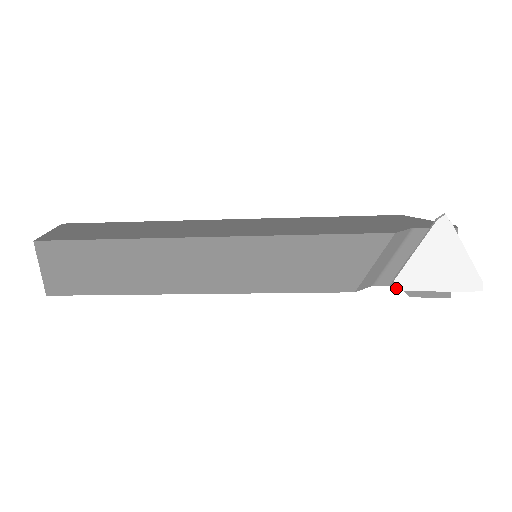
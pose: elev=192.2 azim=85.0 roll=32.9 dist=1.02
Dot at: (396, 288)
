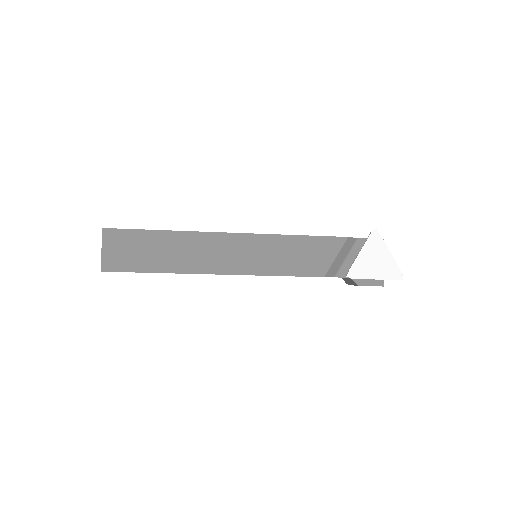
Dot at: (350, 277)
